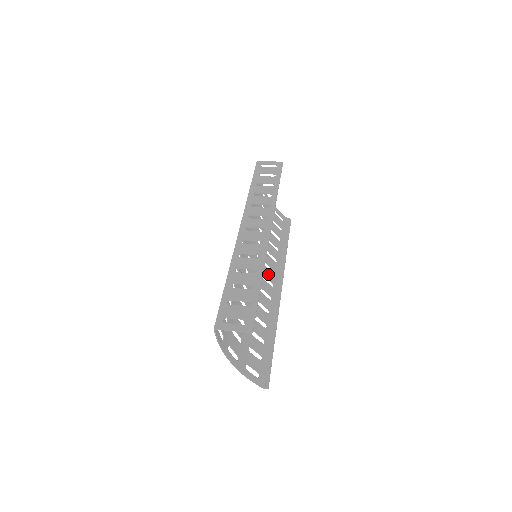
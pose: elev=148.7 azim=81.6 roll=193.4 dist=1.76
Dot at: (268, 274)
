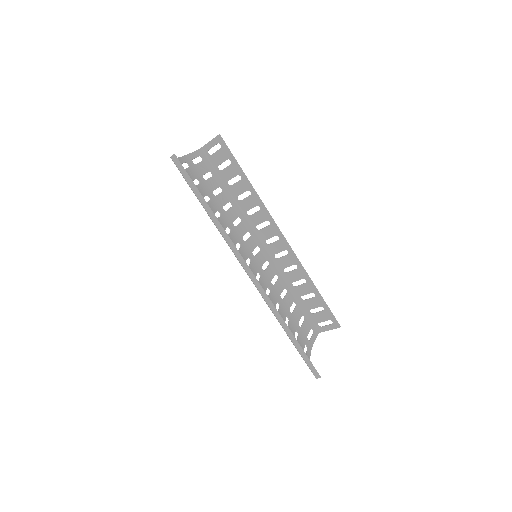
Dot at: occluded
